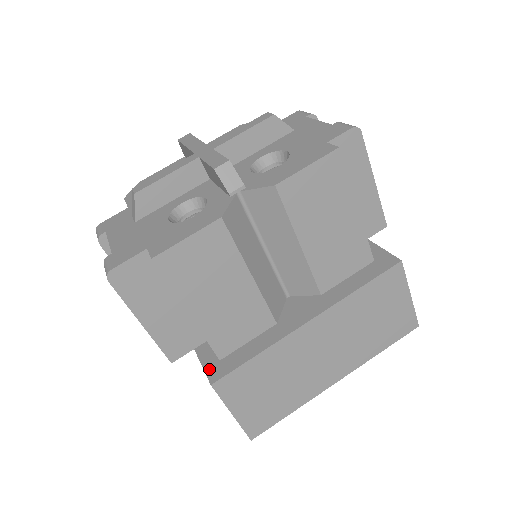
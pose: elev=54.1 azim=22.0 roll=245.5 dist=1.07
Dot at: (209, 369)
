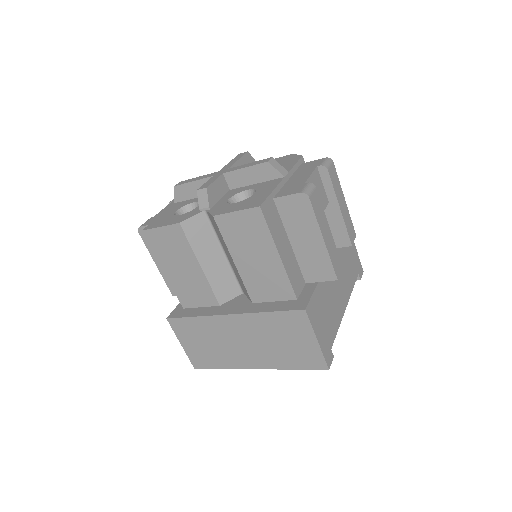
Dot at: (176, 310)
